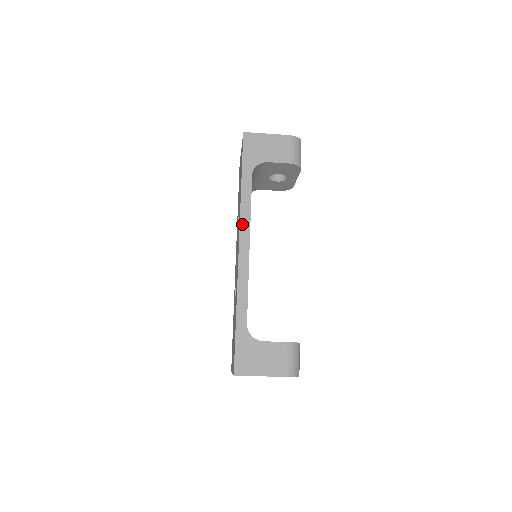
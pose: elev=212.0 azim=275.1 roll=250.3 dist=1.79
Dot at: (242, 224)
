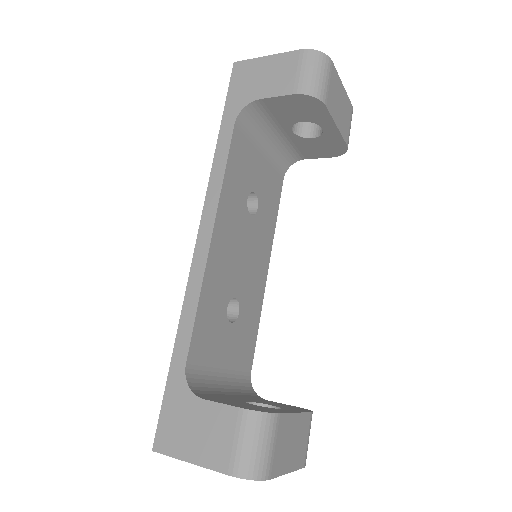
Dot at: (208, 200)
